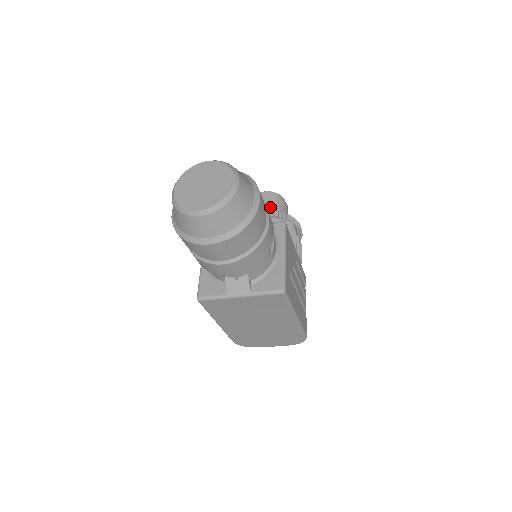
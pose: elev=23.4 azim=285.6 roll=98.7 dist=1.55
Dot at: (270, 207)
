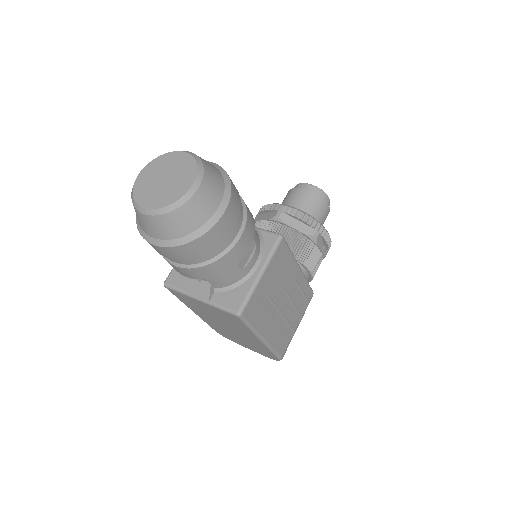
Dot at: (304, 204)
